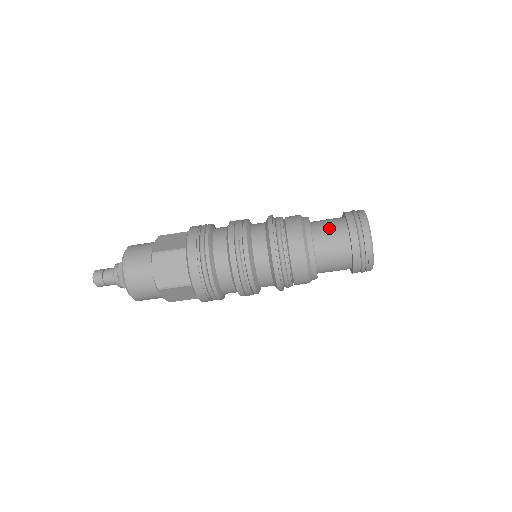
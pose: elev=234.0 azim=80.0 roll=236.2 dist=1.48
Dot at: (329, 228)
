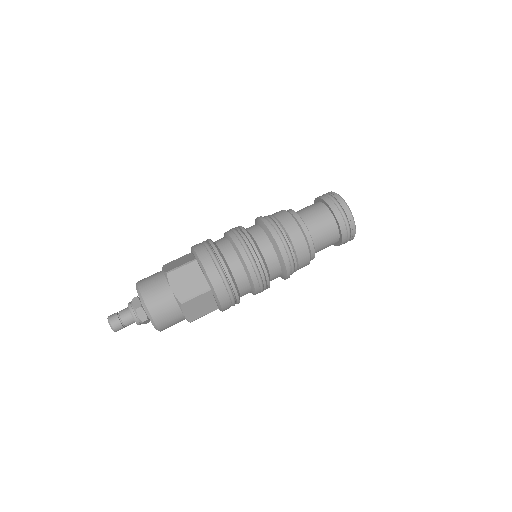
Dot at: (310, 209)
